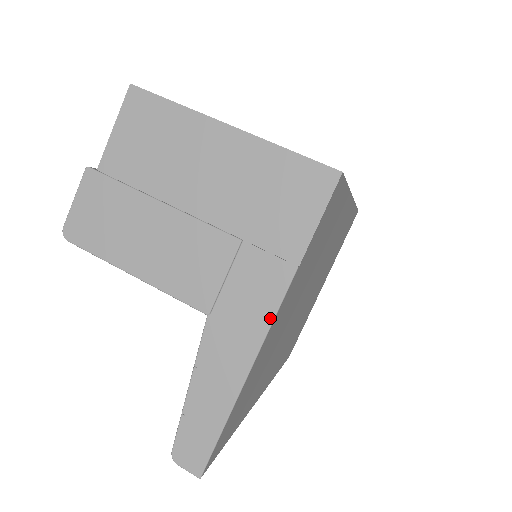
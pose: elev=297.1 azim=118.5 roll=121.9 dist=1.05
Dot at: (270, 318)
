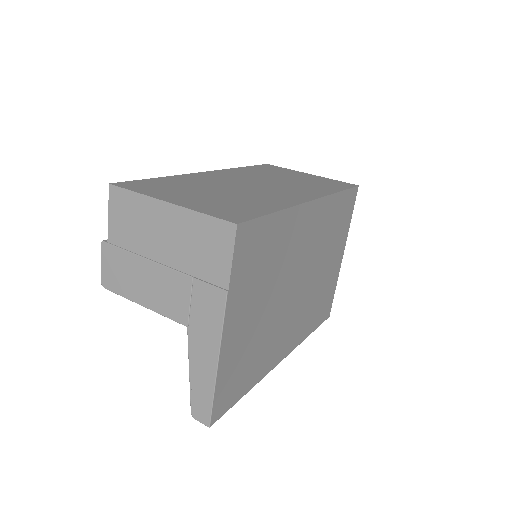
Dot at: (220, 326)
